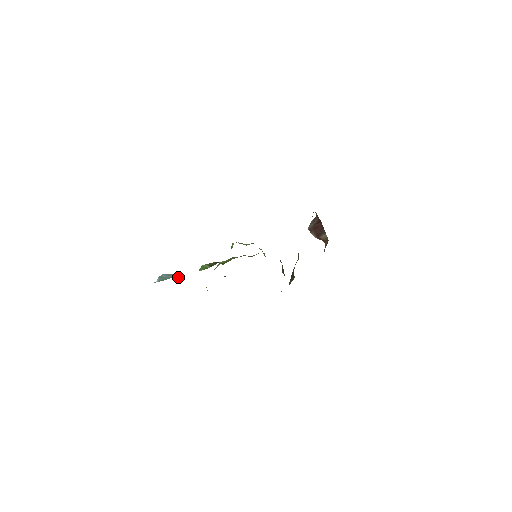
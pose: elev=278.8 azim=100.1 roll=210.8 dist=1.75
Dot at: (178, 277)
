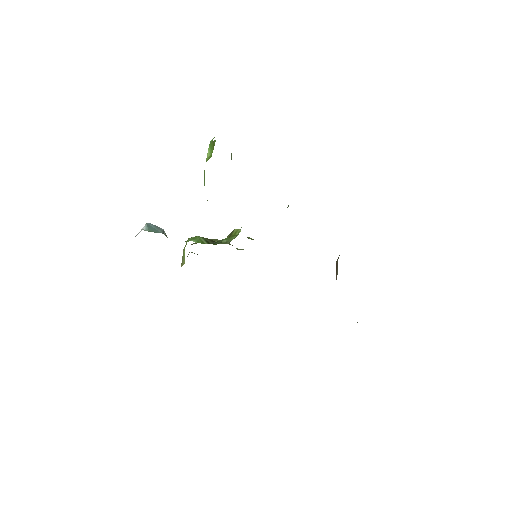
Dot at: (166, 235)
